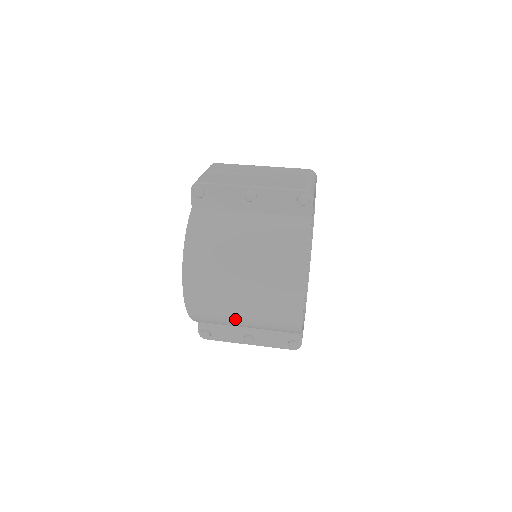
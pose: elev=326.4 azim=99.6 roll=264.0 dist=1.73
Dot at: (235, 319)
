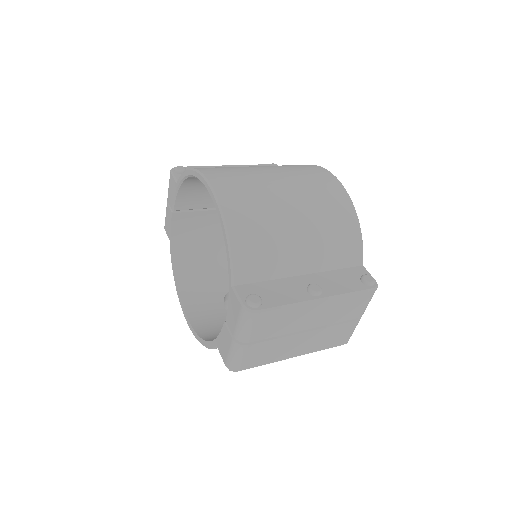
Dot at: (285, 217)
